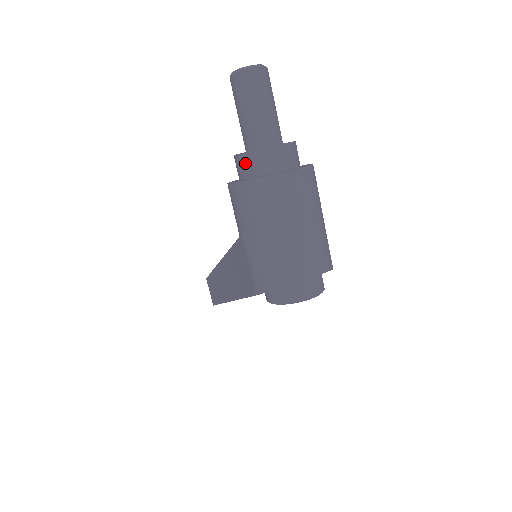
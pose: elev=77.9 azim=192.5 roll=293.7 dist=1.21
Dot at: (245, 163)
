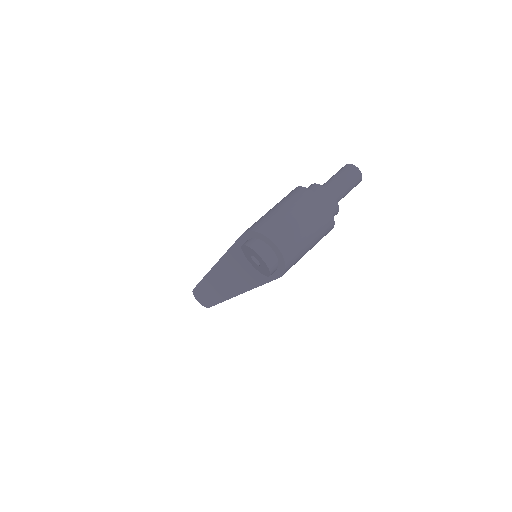
Dot at: (311, 187)
